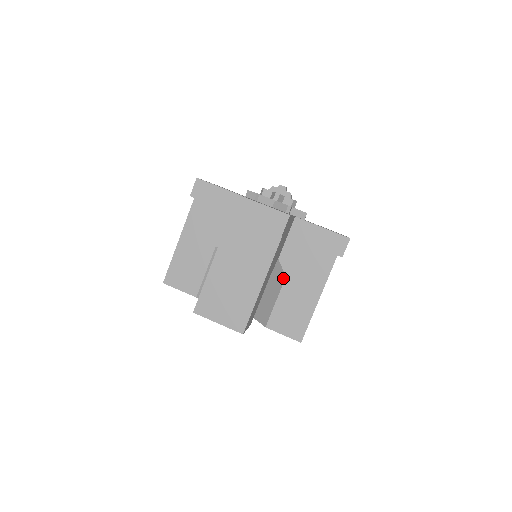
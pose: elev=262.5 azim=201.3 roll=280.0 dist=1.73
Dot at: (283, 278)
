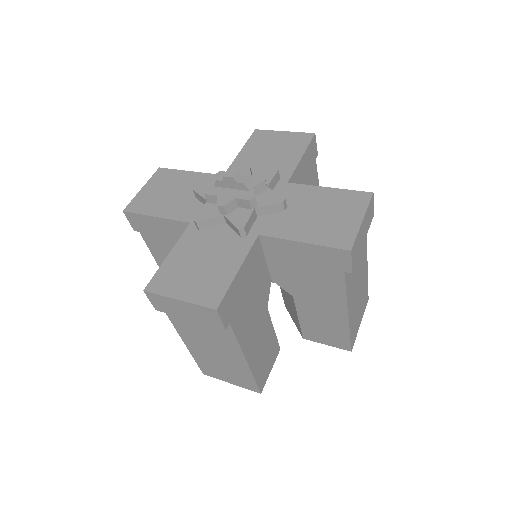
Dot at: (291, 296)
